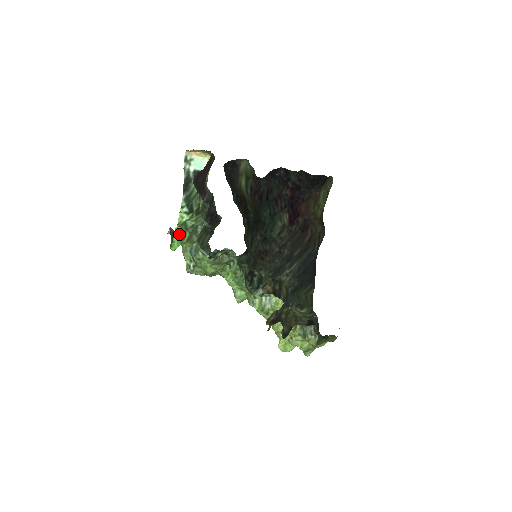
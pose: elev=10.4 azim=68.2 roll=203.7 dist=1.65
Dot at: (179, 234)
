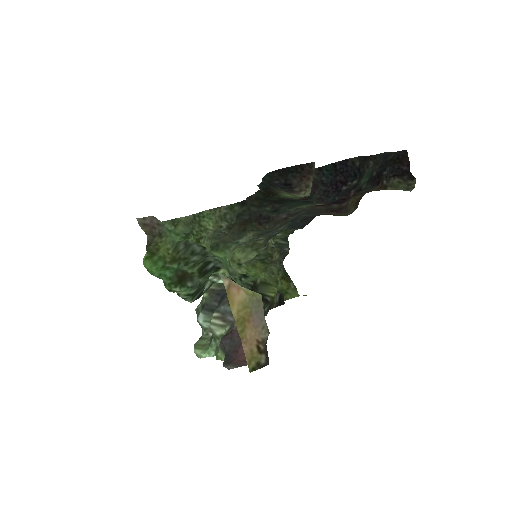
Dot at: (164, 275)
